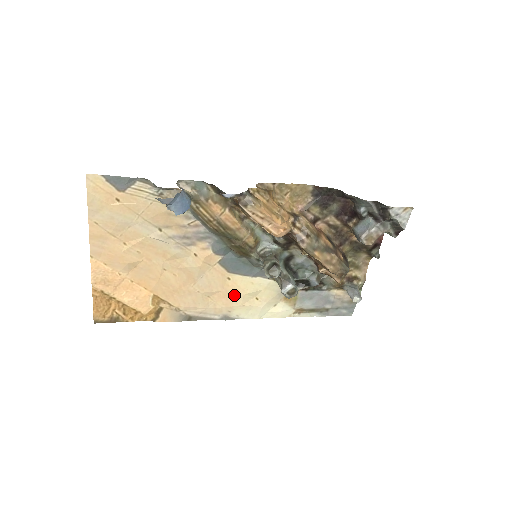
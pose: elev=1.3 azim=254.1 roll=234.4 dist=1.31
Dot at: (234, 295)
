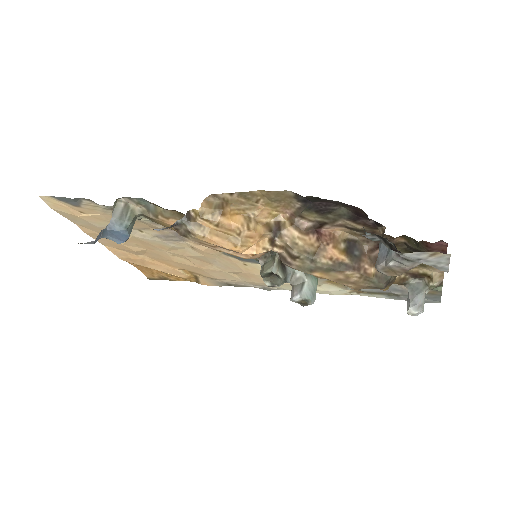
Dot at: occluded
